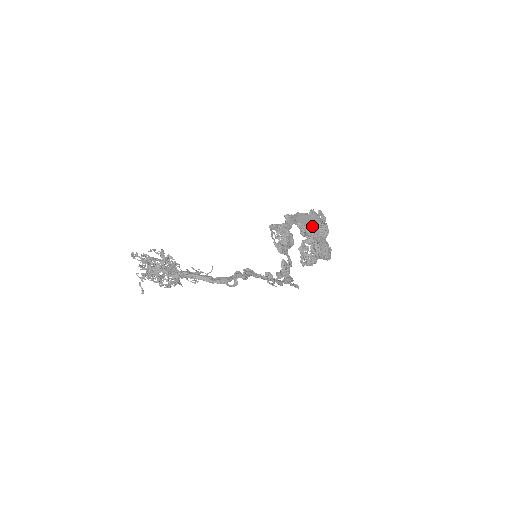
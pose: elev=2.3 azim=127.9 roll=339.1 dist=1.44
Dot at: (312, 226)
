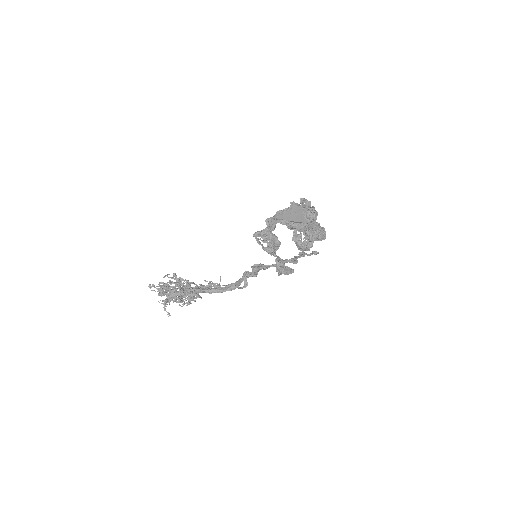
Dot at: (296, 218)
